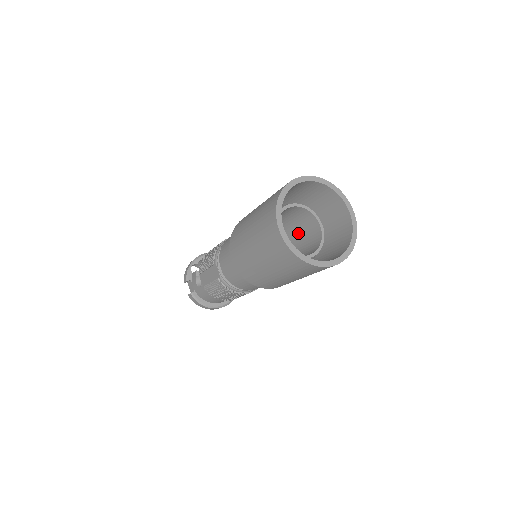
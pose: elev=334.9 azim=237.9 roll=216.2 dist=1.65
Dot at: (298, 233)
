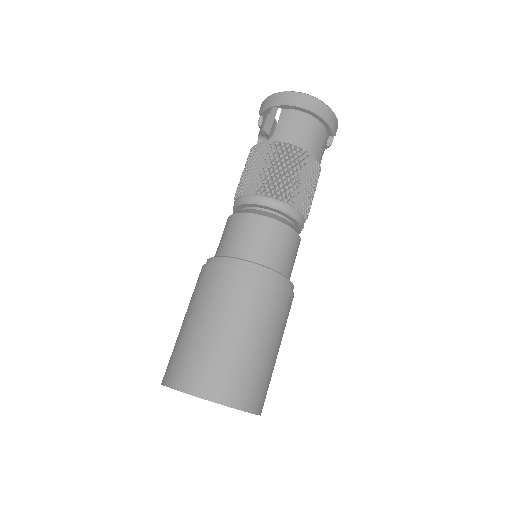
Dot at: occluded
